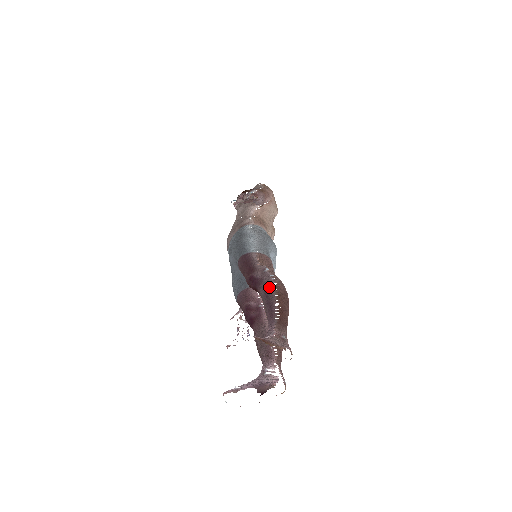
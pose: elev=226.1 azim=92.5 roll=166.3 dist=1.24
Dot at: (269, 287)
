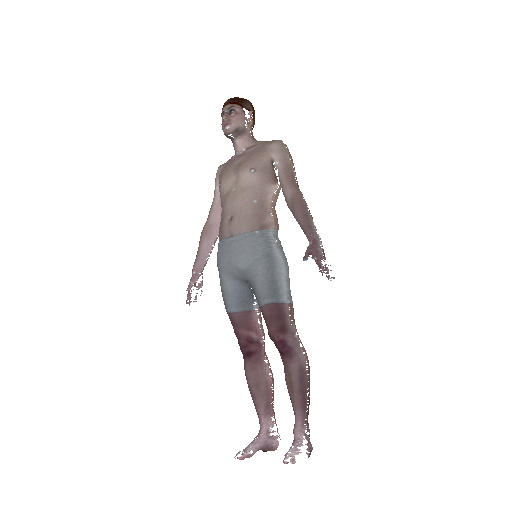
Dot at: (304, 370)
